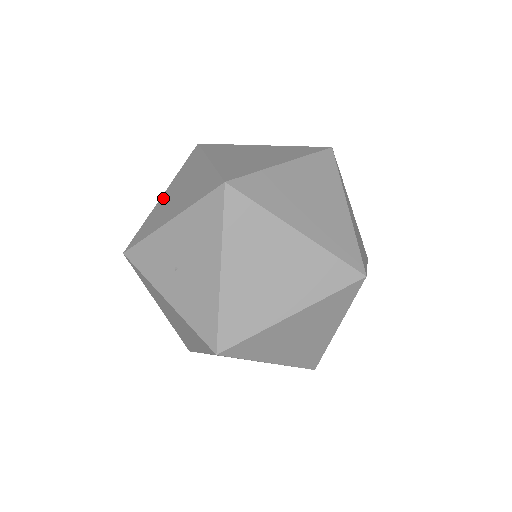
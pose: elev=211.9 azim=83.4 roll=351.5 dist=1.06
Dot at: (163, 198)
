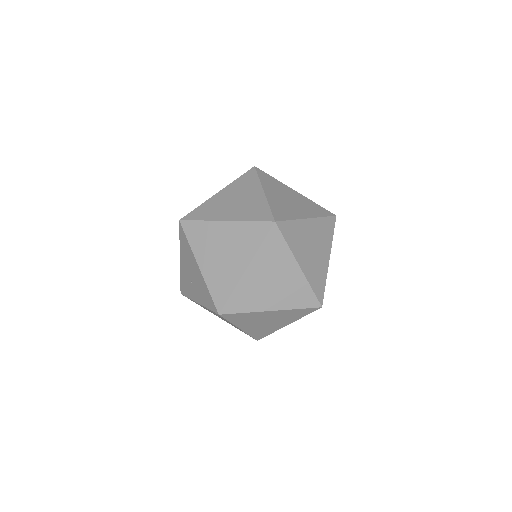
Dot at: occluded
